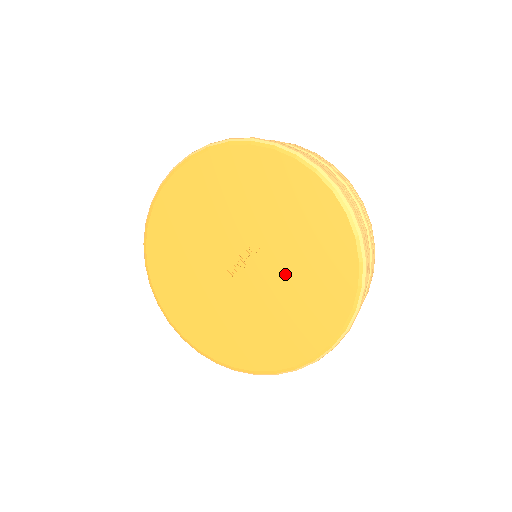
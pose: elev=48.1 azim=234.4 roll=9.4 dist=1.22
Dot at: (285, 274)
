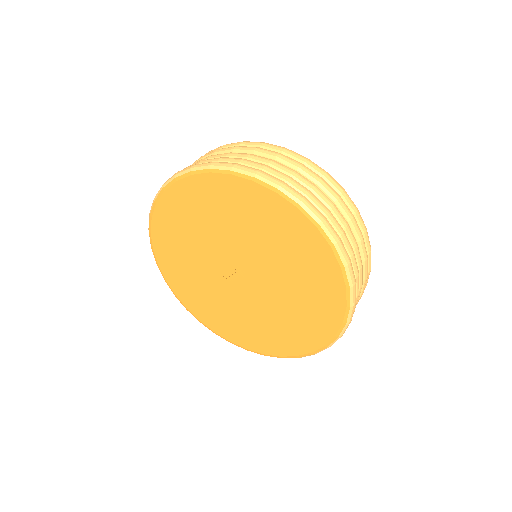
Dot at: (279, 294)
